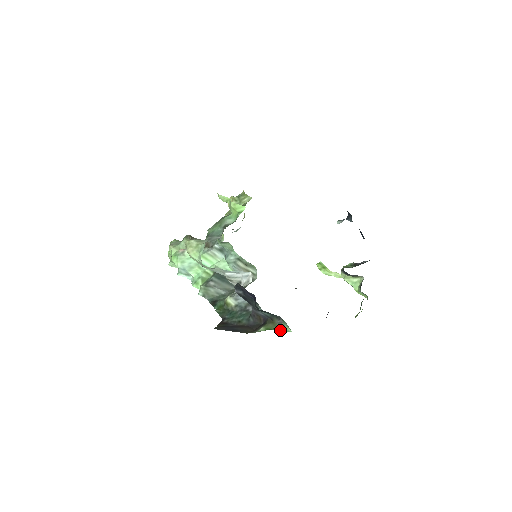
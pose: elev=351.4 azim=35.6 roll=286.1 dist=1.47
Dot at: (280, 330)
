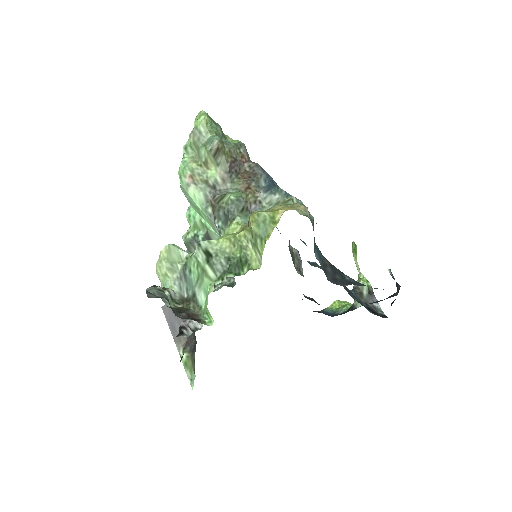
Dot at: occluded
